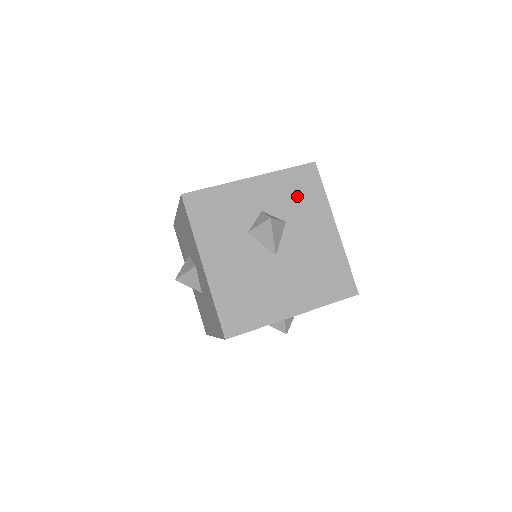
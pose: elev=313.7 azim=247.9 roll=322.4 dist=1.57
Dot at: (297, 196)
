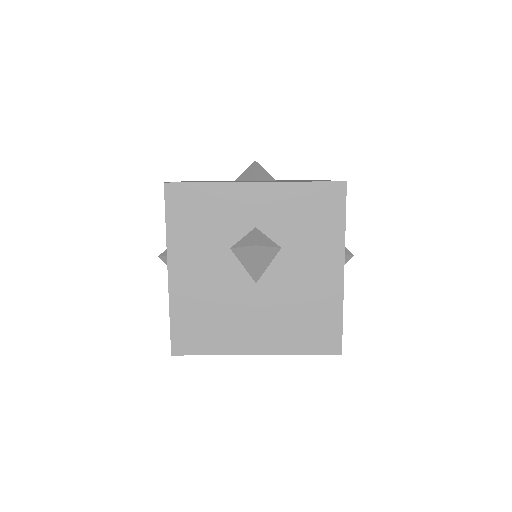
Dot at: occluded
